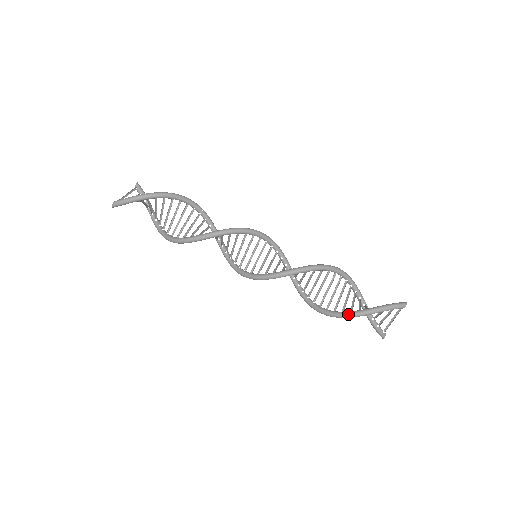
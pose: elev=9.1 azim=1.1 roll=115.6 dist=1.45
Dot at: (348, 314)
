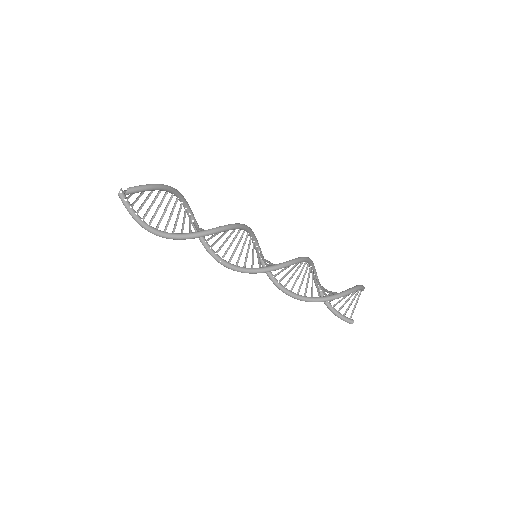
Dot at: (341, 293)
